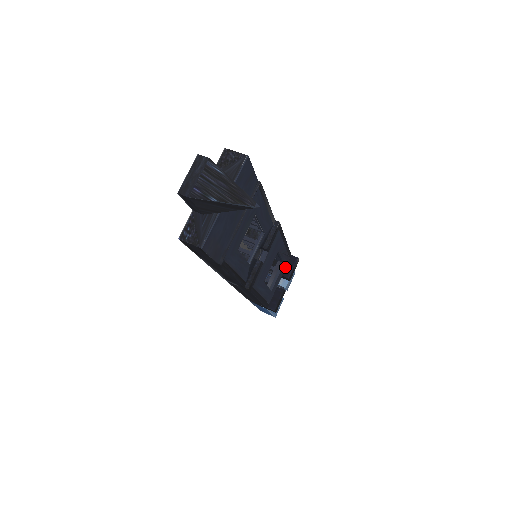
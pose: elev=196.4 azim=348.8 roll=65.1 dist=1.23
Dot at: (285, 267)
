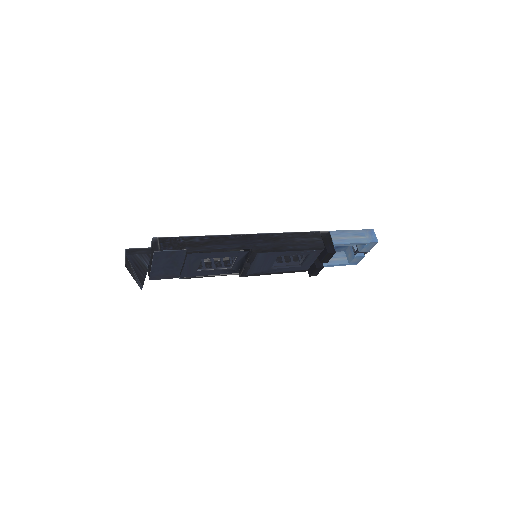
Dot at: (320, 253)
